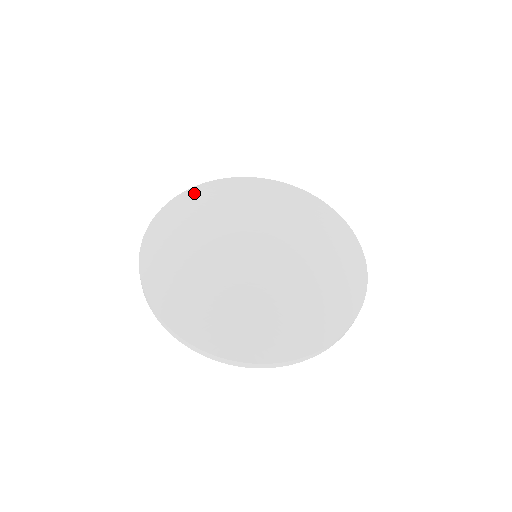
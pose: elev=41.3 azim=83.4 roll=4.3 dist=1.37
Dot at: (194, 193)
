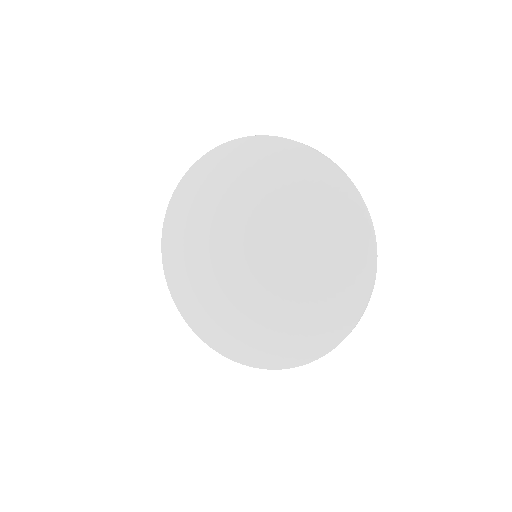
Dot at: (197, 173)
